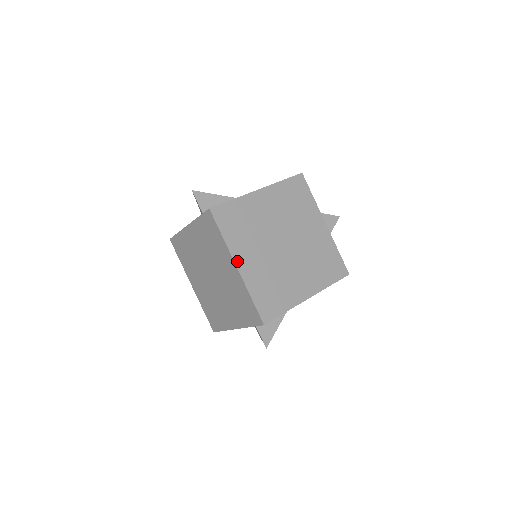
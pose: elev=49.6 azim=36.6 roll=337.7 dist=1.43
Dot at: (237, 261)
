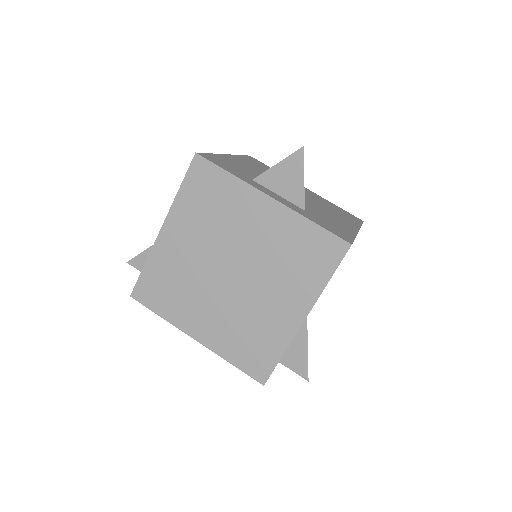
Dot at: (191, 333)
